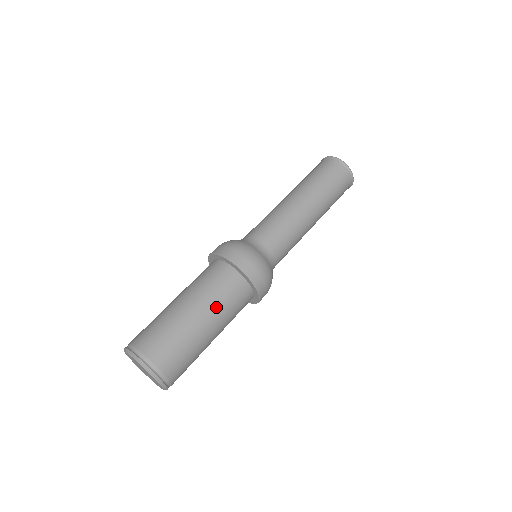
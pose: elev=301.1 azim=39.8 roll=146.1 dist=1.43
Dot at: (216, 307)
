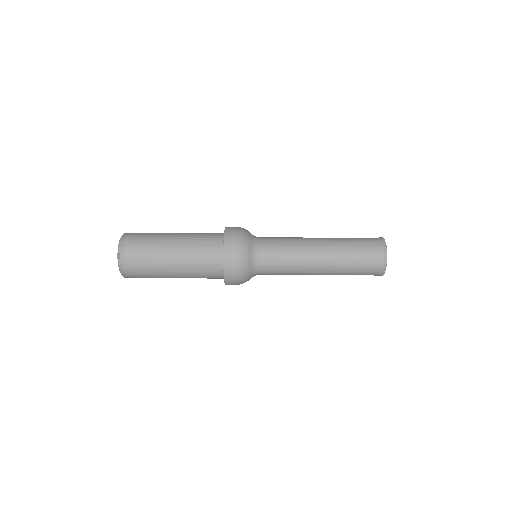
Dot at: occluded
